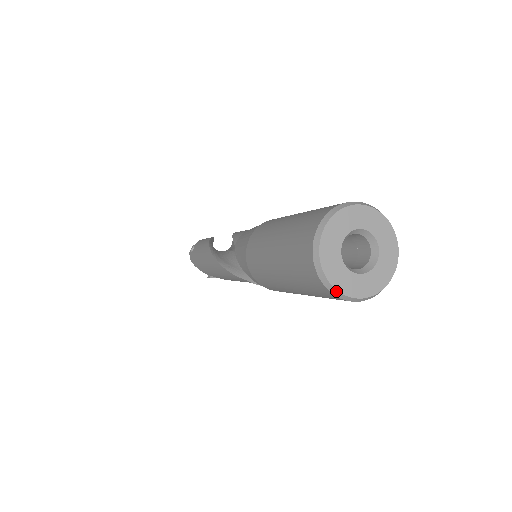
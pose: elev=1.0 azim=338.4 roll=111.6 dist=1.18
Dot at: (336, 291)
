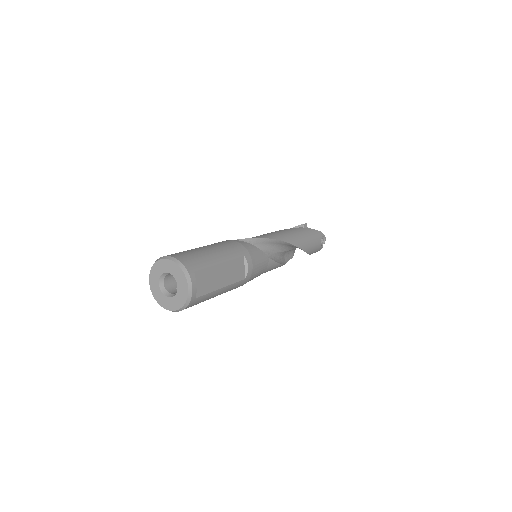
Dot at: (166, 309)
